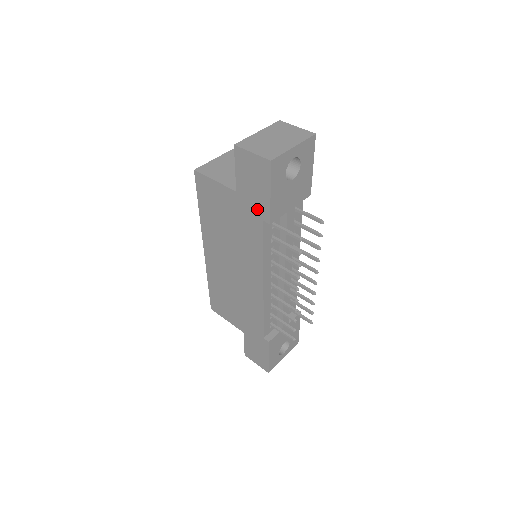
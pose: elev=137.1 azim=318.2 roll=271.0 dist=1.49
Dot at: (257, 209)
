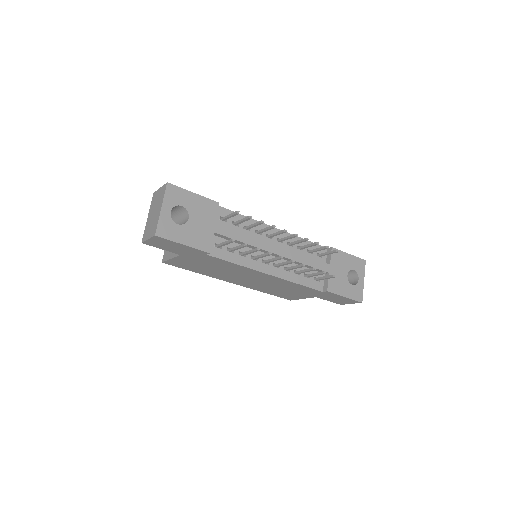
Dot at: (196, 253)
